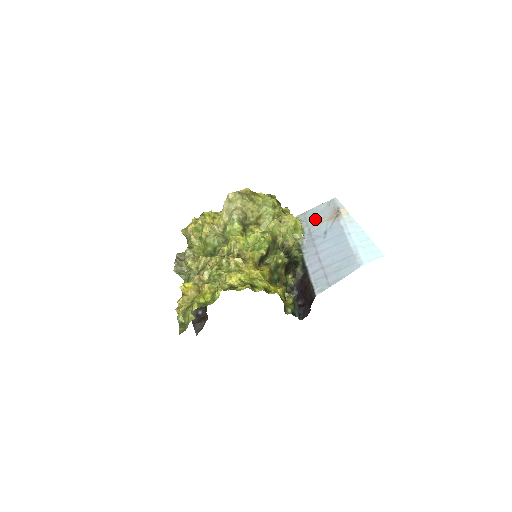
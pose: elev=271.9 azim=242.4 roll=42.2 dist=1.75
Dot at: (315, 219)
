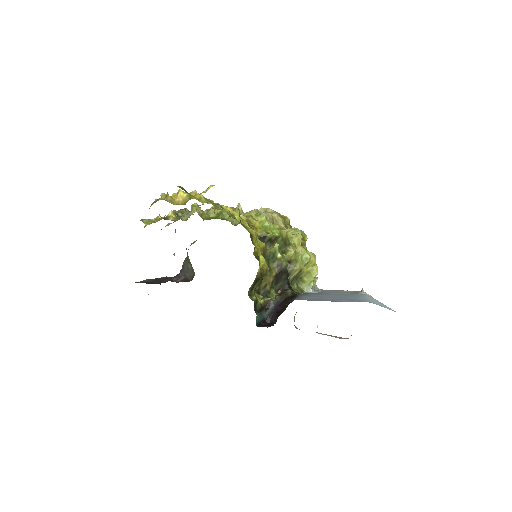
Dot at: (332, 291)
